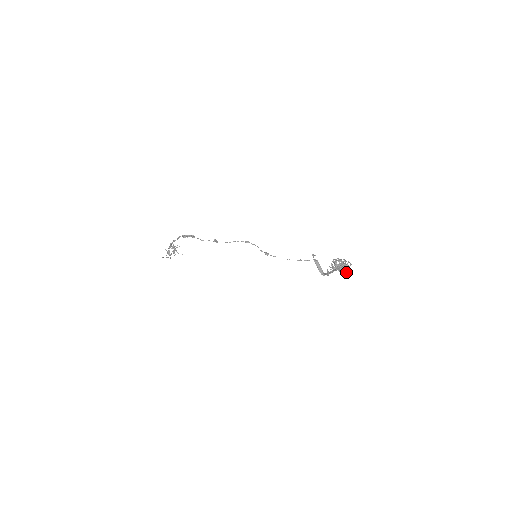
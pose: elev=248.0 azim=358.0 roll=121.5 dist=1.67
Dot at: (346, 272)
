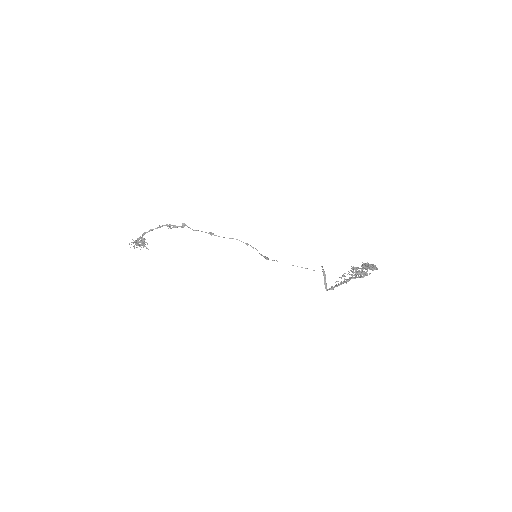
Dot at: (374, 269)
